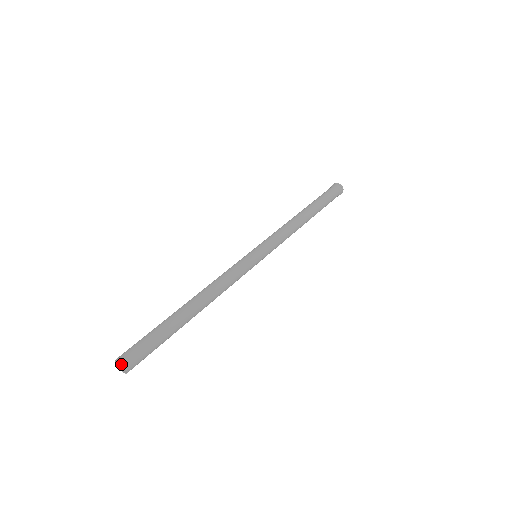
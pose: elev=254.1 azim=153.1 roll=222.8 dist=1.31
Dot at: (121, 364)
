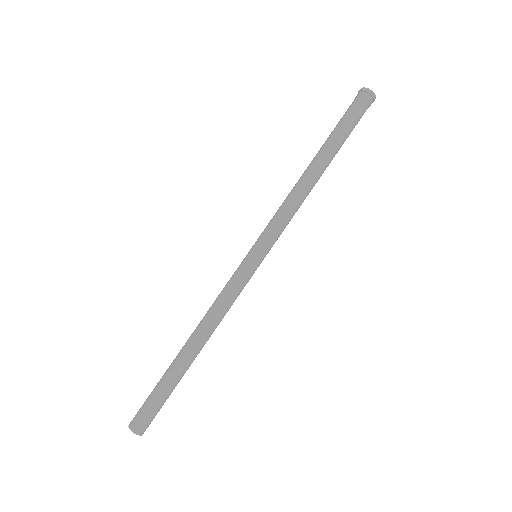
Dot at: occluded
